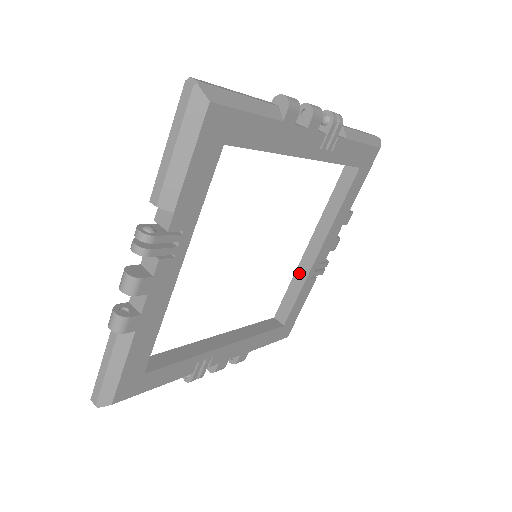
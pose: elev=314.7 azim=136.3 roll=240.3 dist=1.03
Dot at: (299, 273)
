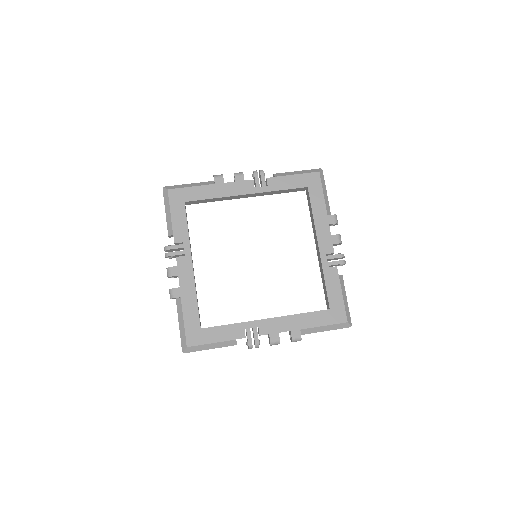
Dot at: (320, 268)
